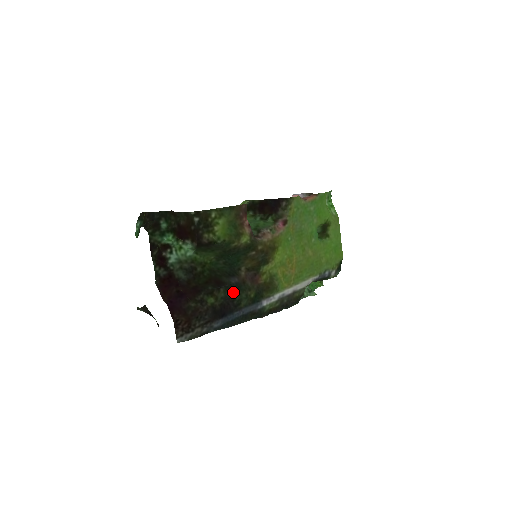
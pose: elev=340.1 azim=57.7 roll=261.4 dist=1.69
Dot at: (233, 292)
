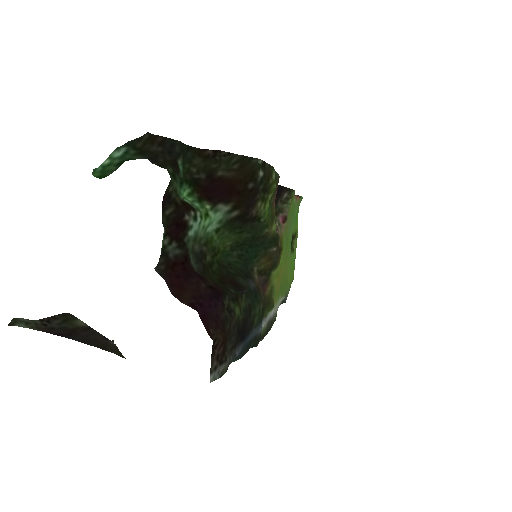
Dot at: (250, 302)
